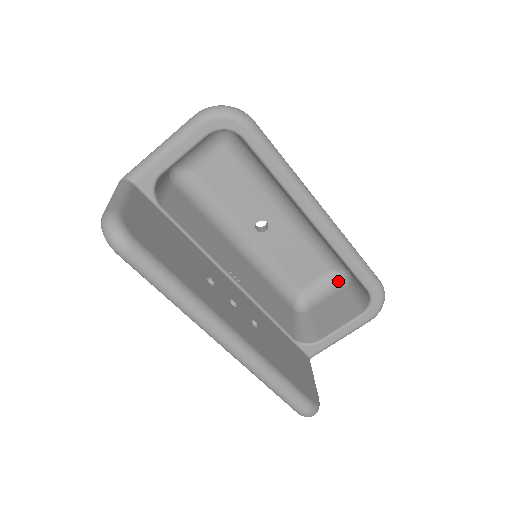
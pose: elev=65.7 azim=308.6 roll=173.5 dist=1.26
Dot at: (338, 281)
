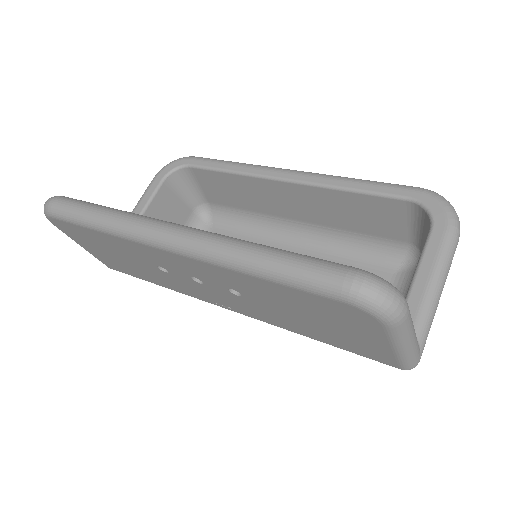
Dot at: occluded
